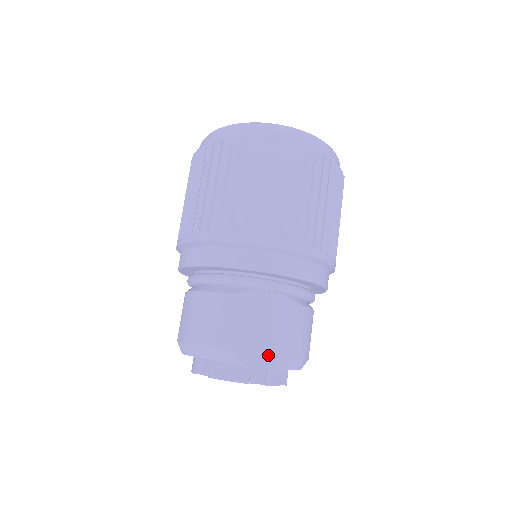
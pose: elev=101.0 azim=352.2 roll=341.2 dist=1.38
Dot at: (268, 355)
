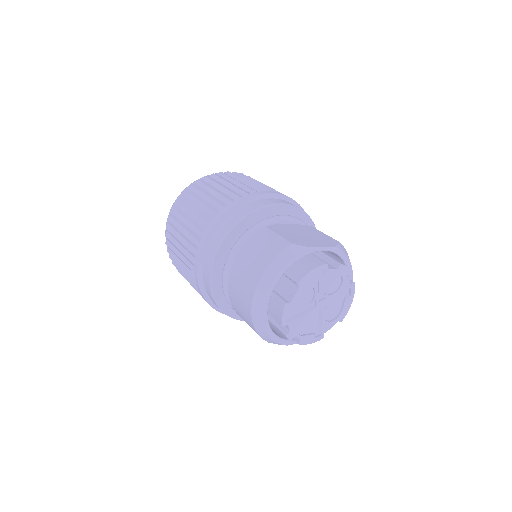
Dot at: (321, 243)
